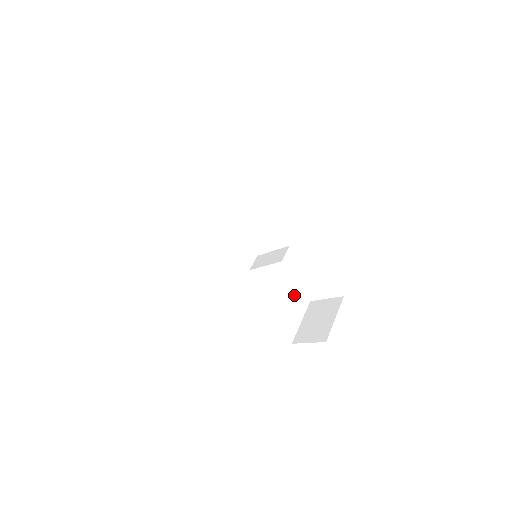
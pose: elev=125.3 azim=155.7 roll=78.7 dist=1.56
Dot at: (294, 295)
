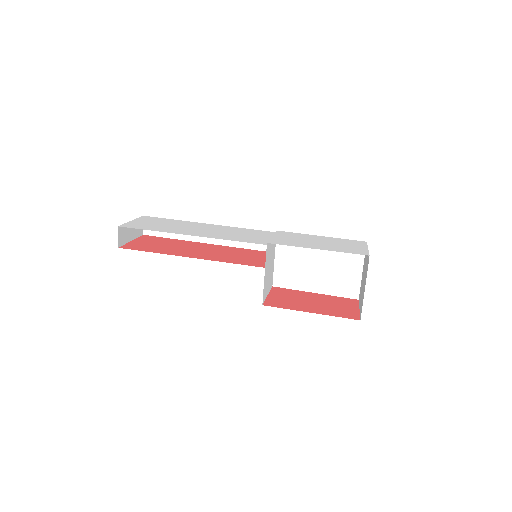
Dot at: occluded
